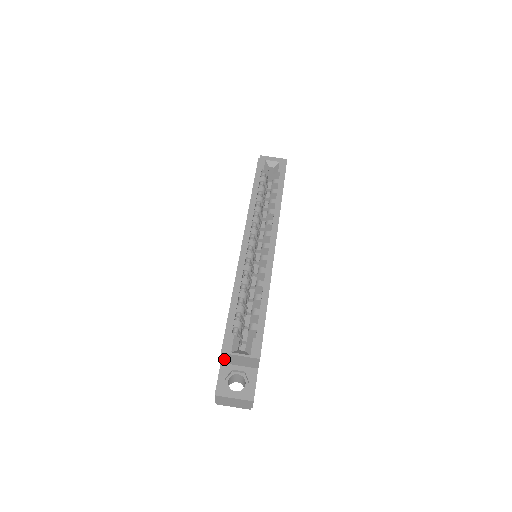
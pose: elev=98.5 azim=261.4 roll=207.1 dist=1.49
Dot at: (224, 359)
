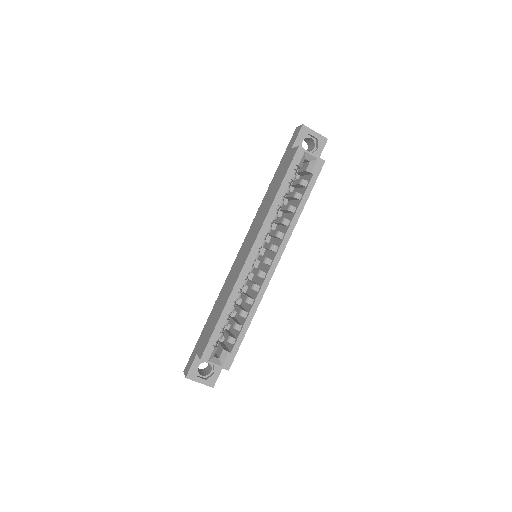
Dot at: occluded
